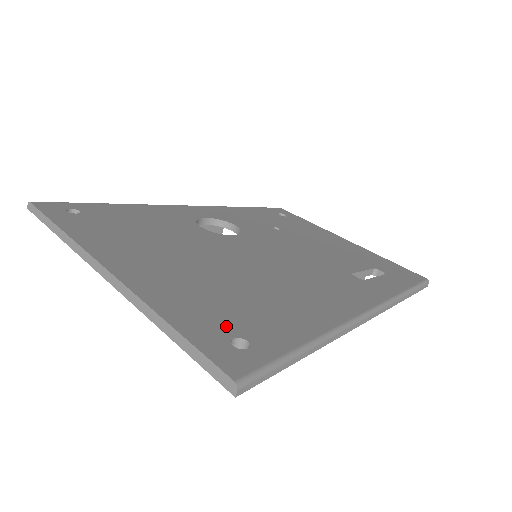
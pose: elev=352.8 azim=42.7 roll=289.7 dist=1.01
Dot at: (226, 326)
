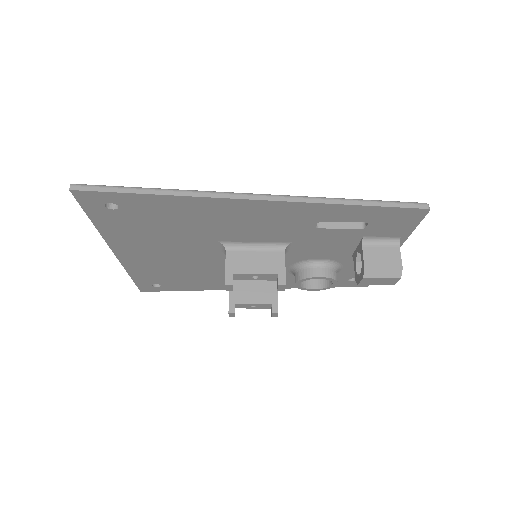
Dot at: occluded
